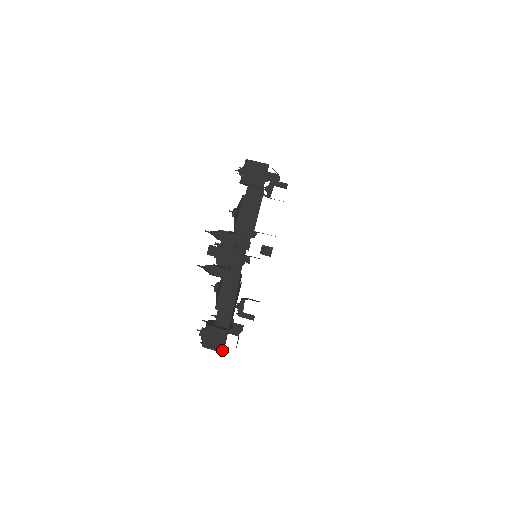
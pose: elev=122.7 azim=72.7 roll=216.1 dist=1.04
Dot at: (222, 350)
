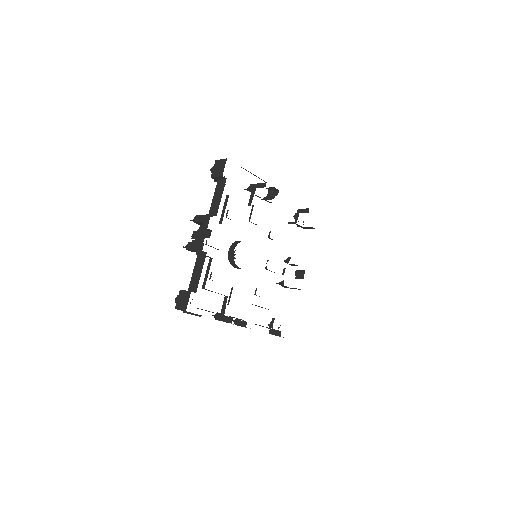
Dot at: (184, 307)
